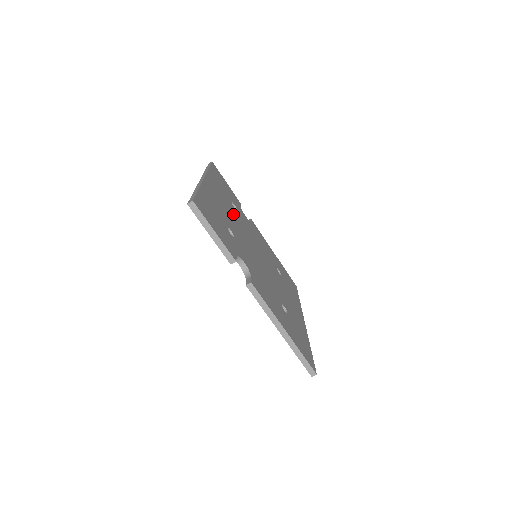
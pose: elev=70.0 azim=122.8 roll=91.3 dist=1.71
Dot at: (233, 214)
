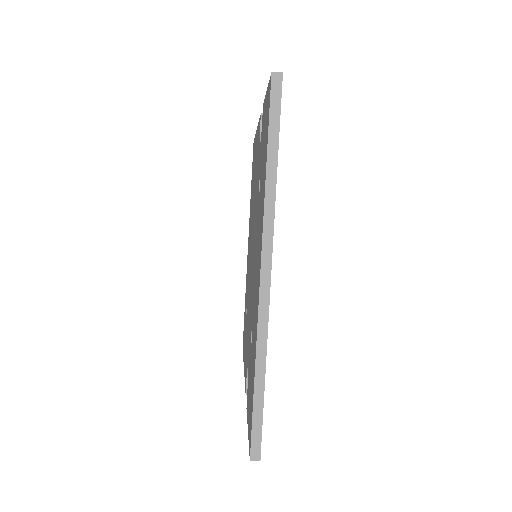
Dot at: occluded
